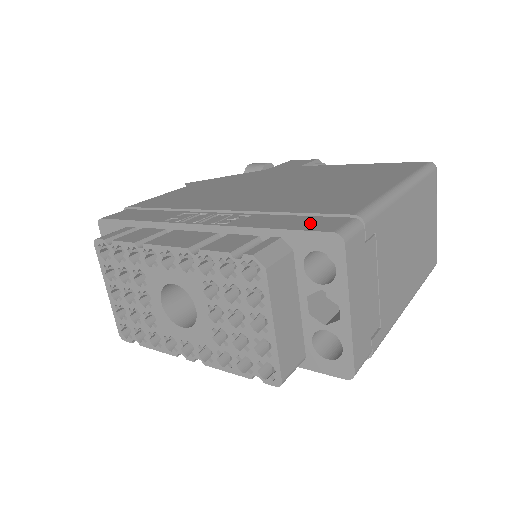
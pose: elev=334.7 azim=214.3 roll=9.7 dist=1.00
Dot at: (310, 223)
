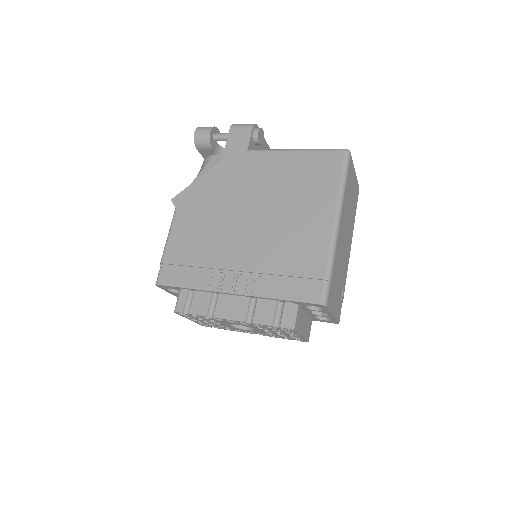
Dot at: (303, 291)
